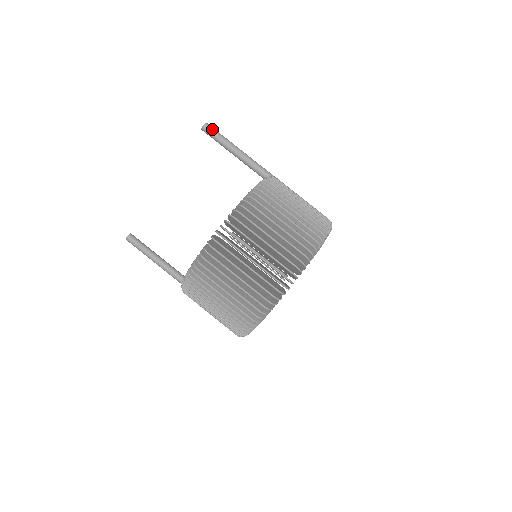
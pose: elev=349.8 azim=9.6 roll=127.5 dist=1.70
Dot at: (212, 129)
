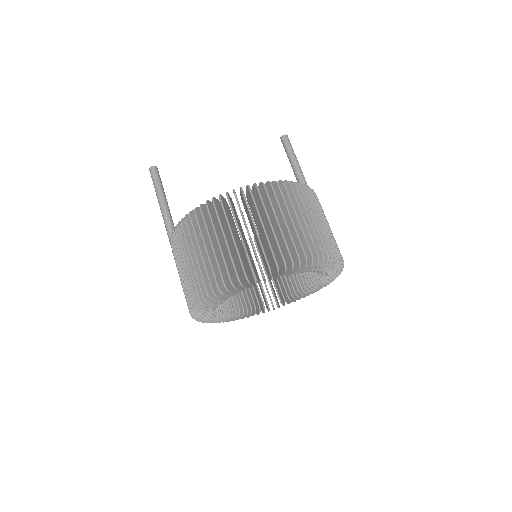
Dot at: occluded
